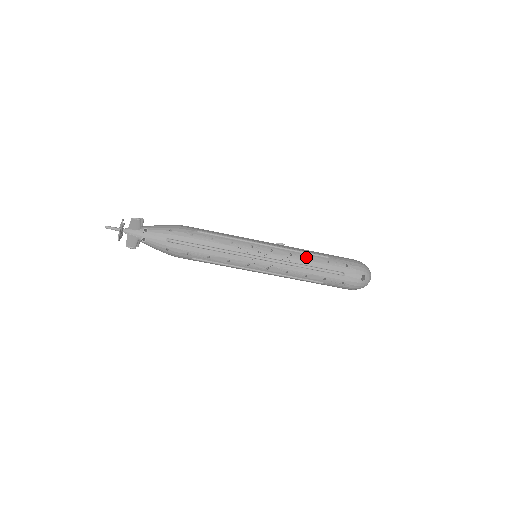
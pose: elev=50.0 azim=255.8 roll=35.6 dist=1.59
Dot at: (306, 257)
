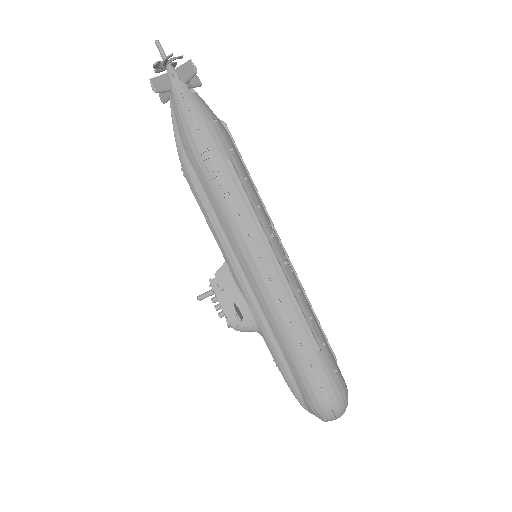
Dot at: occluded
